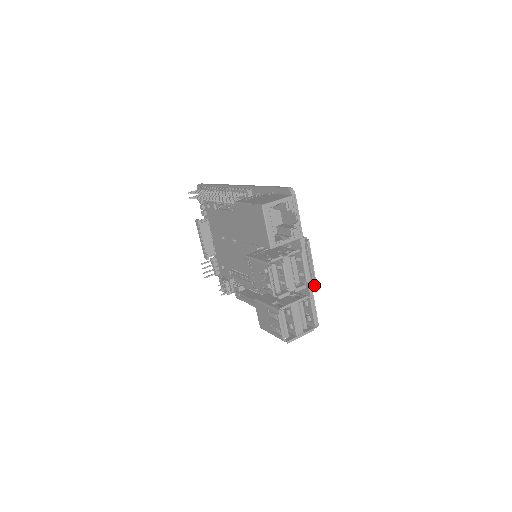
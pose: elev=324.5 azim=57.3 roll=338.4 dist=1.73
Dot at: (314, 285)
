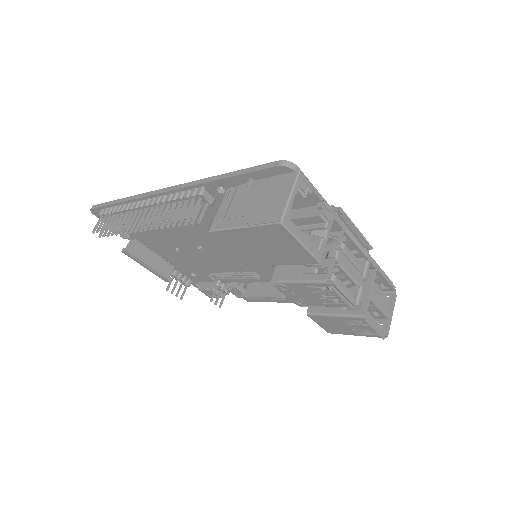
Dot at: (368, 249)
